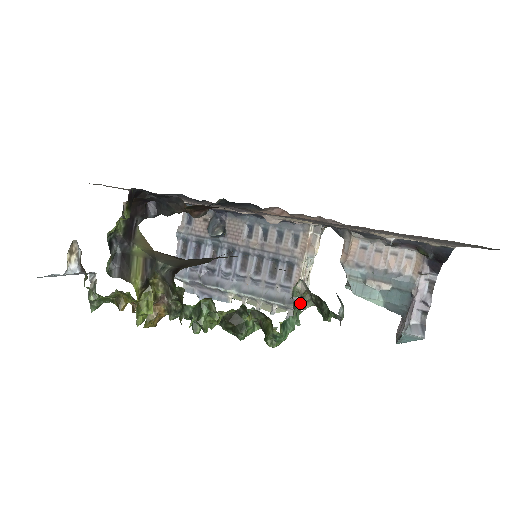
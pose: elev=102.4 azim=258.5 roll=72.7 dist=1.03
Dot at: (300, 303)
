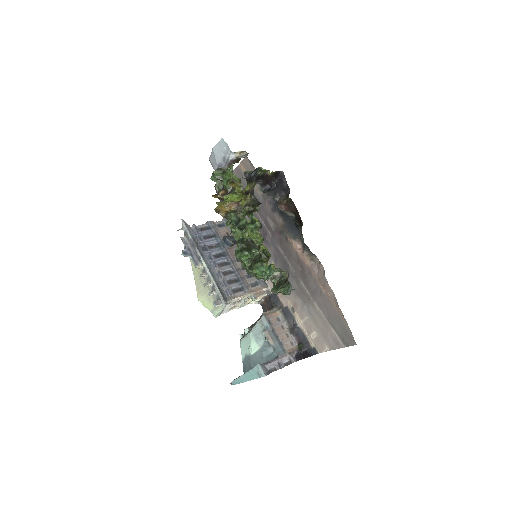
Dot at: occluded
